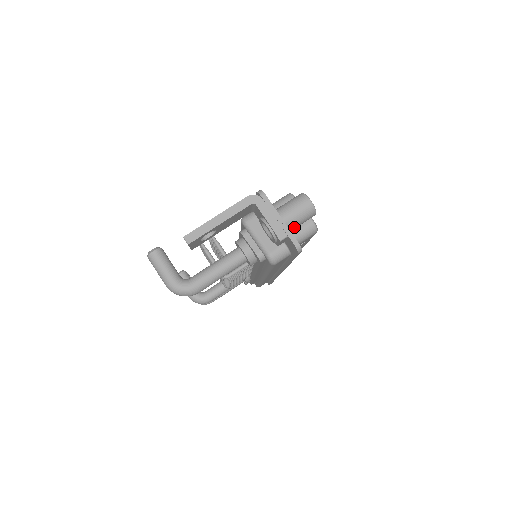
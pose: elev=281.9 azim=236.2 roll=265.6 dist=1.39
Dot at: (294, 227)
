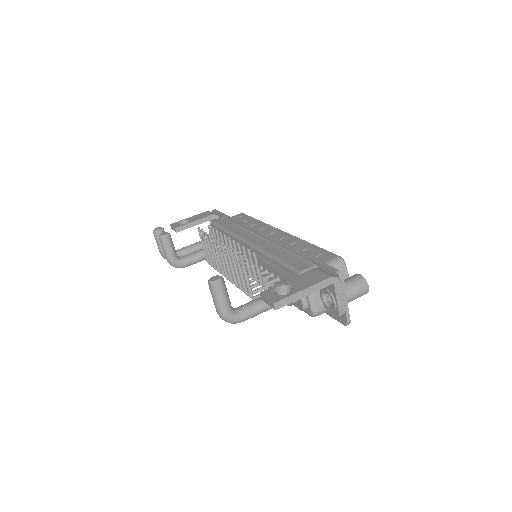
Dot at: occluded
